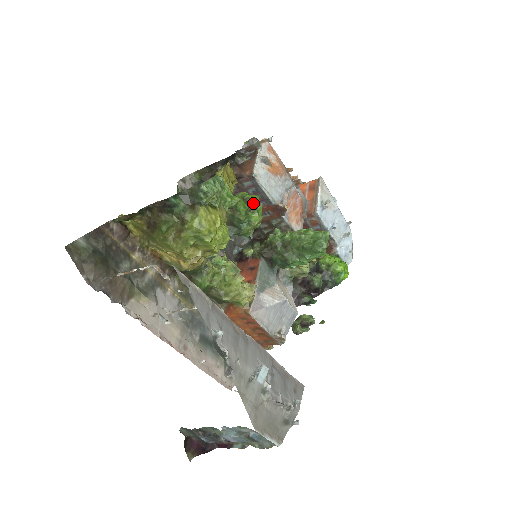
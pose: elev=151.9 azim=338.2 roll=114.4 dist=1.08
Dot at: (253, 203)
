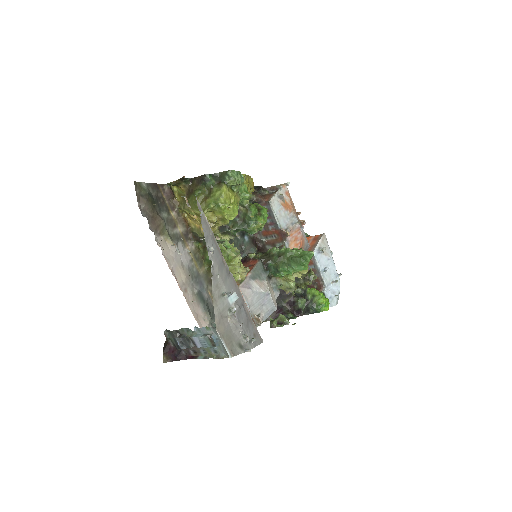
Dot at: (262, 211)
